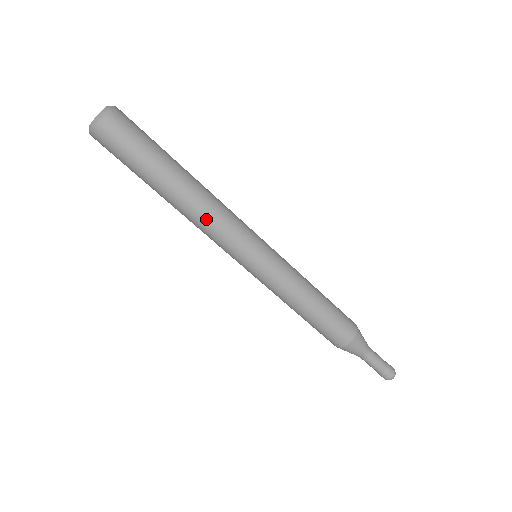
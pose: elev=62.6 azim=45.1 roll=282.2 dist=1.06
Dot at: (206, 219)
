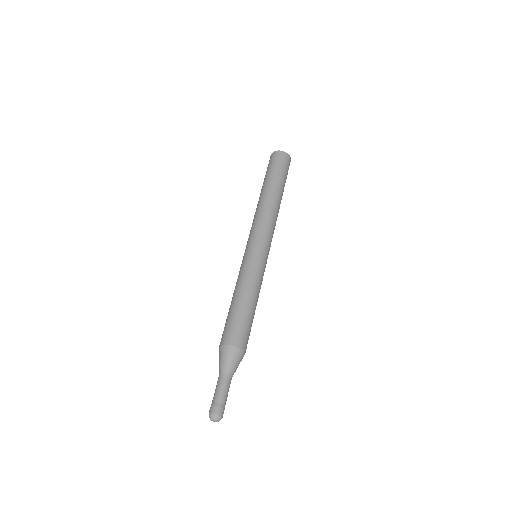
Dot at: (257, 213)
